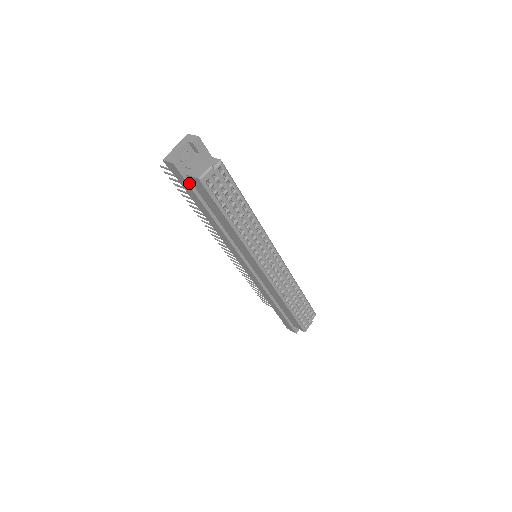
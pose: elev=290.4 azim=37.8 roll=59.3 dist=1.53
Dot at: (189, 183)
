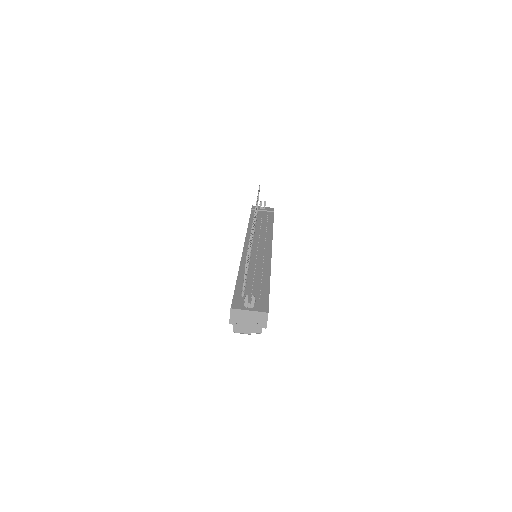
Dot at: occluded
